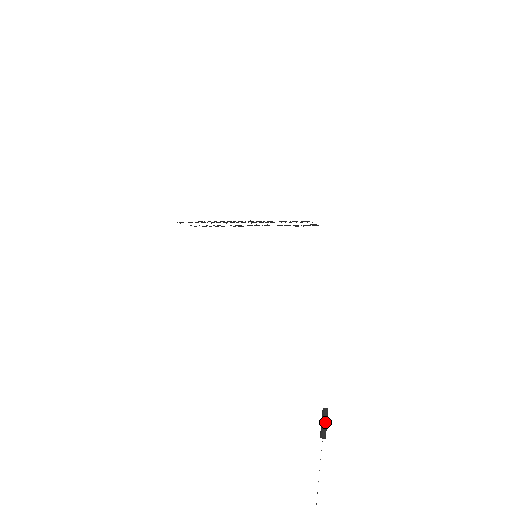
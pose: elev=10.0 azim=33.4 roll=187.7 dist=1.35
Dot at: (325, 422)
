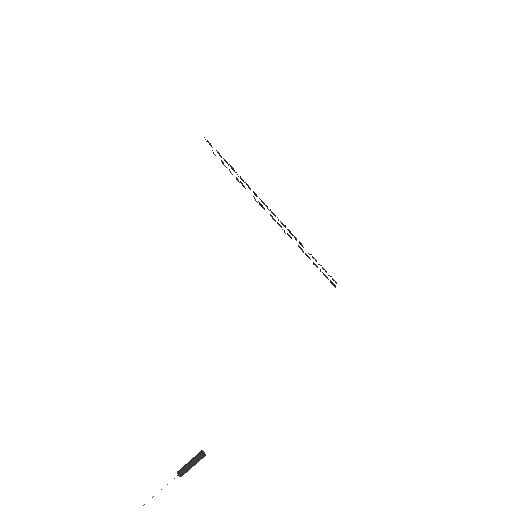
Dot at: (194, 465)
